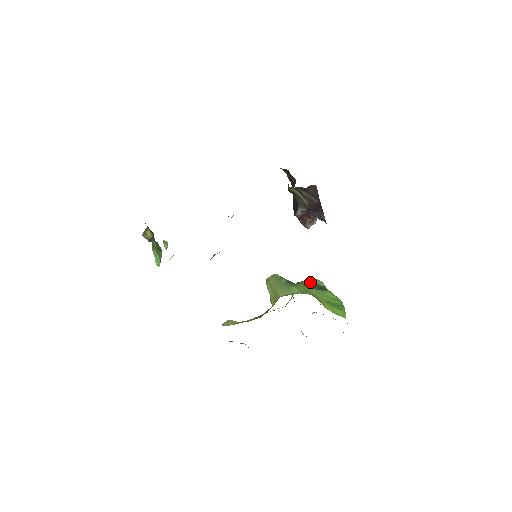
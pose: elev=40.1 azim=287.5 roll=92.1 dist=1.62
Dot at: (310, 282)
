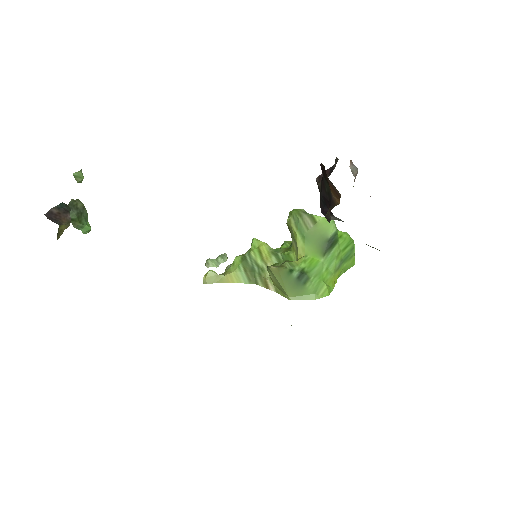
Dot at: (318, 228)
